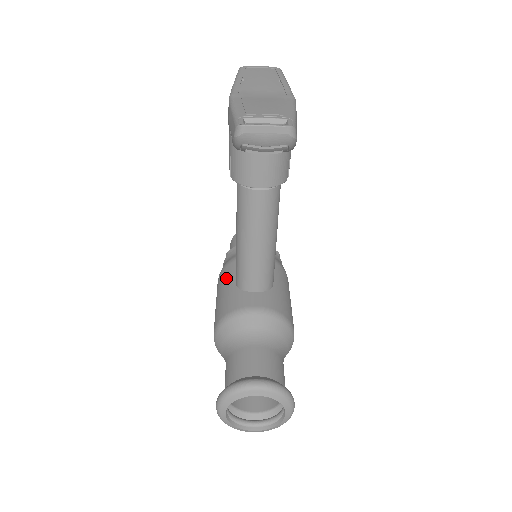
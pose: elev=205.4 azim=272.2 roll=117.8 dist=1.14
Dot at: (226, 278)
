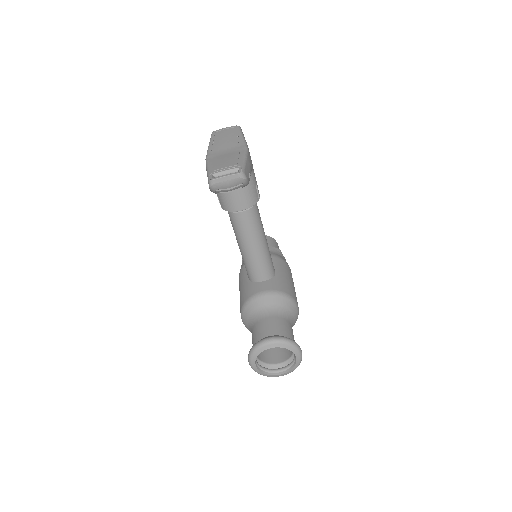
Dot at: (242, 277)
